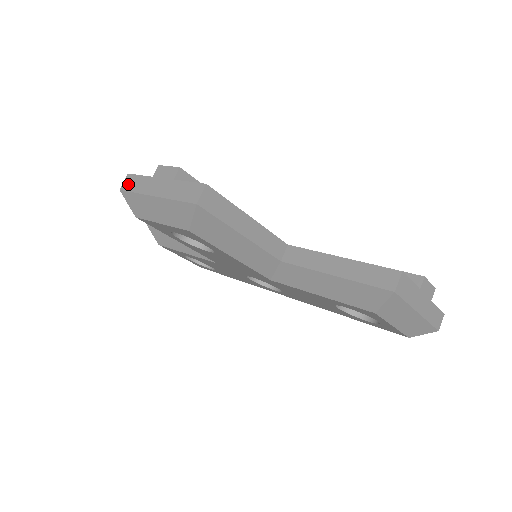
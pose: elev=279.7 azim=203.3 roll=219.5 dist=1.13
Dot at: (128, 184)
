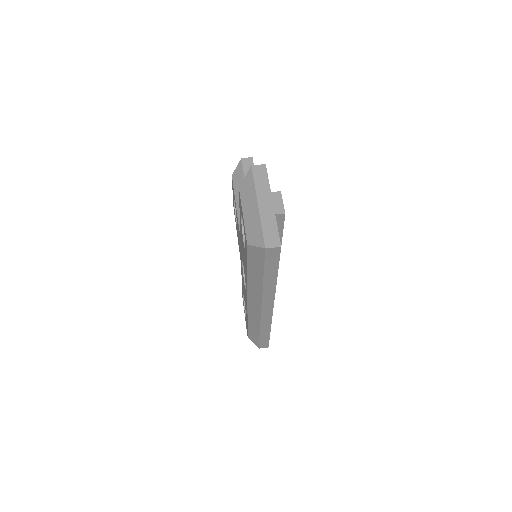
Dot at: occluded
